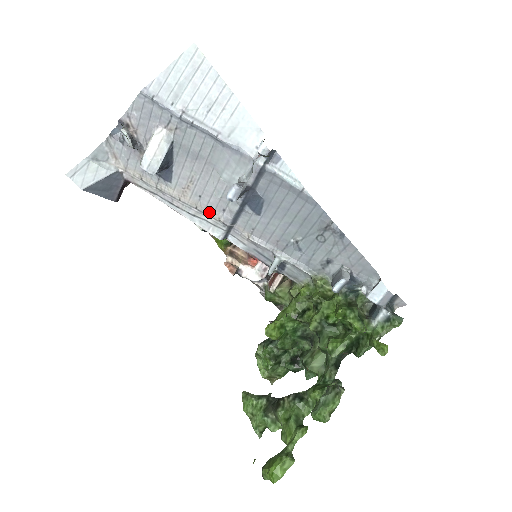
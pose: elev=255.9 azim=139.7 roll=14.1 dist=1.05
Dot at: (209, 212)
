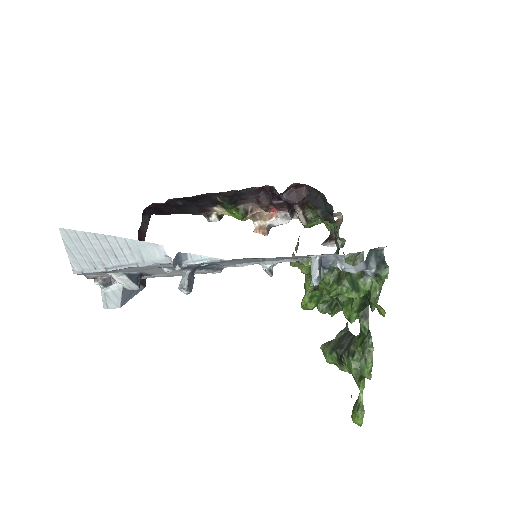
Dot at: occluded
